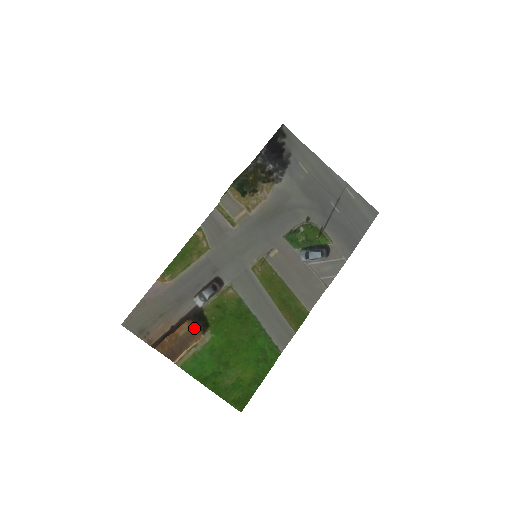
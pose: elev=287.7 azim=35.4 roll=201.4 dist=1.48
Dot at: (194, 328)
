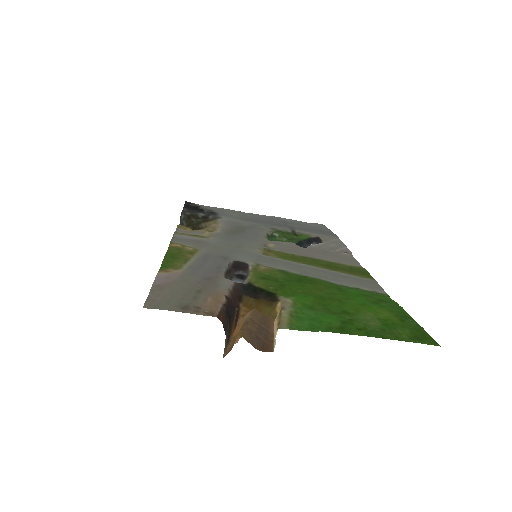
Dot at: occluded
